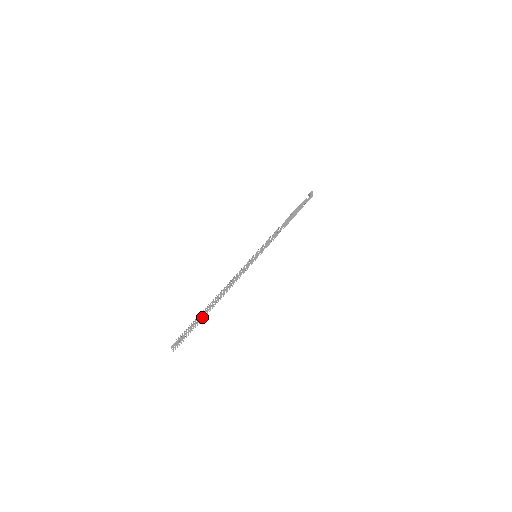
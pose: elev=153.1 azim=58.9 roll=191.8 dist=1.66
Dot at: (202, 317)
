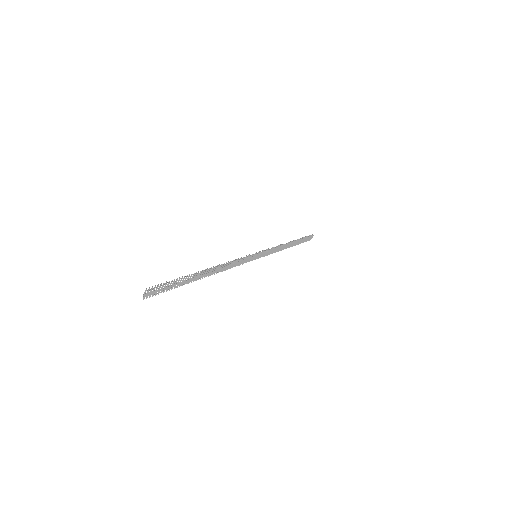
Dot at: (188, 280)
